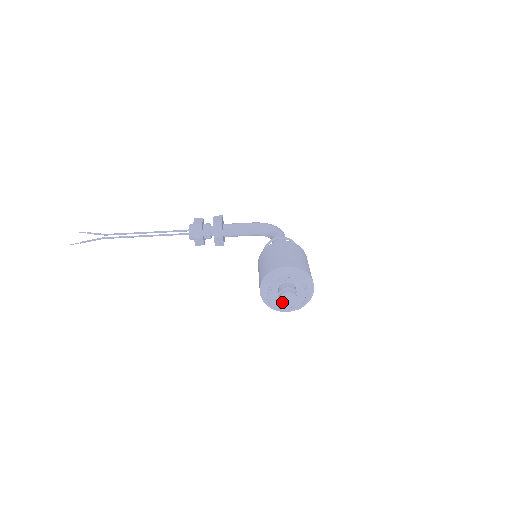
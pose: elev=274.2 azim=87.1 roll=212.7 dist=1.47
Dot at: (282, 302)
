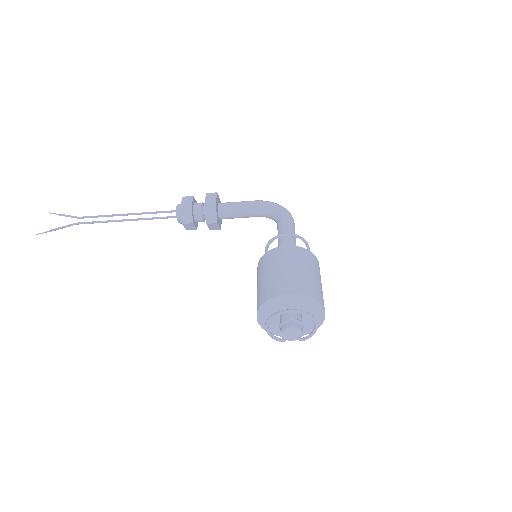
Dot at: (284, 336)
